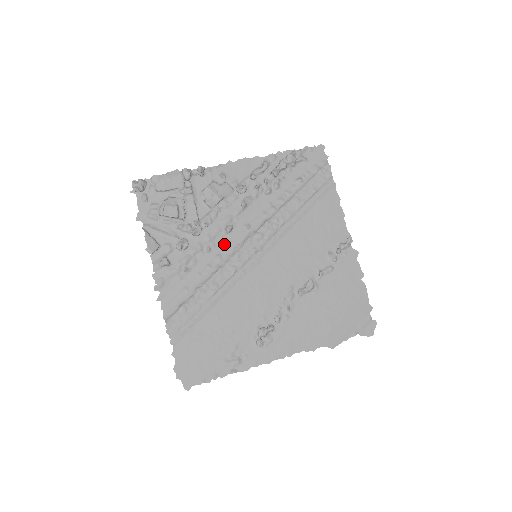
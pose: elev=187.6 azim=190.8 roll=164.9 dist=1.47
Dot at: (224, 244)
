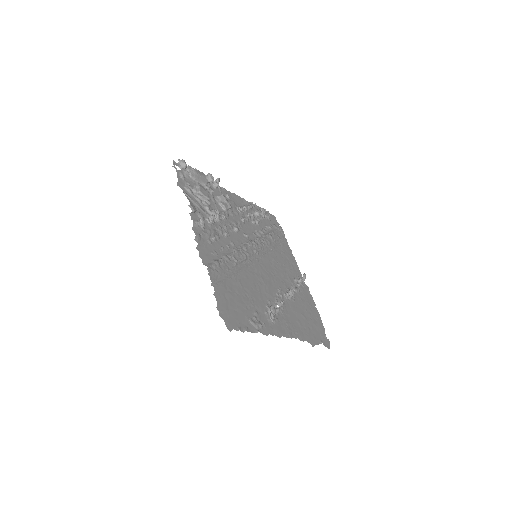
Dot at: (234, 238)
